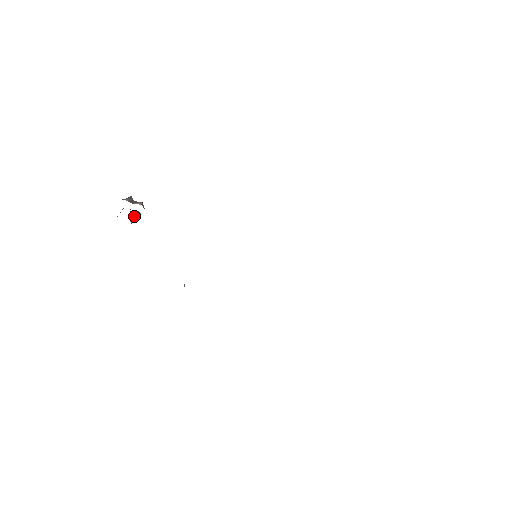
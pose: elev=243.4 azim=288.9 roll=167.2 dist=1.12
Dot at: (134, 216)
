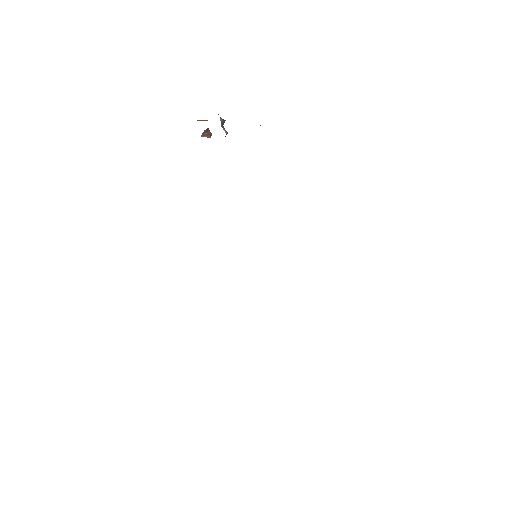
Dot at: (207, 134)
